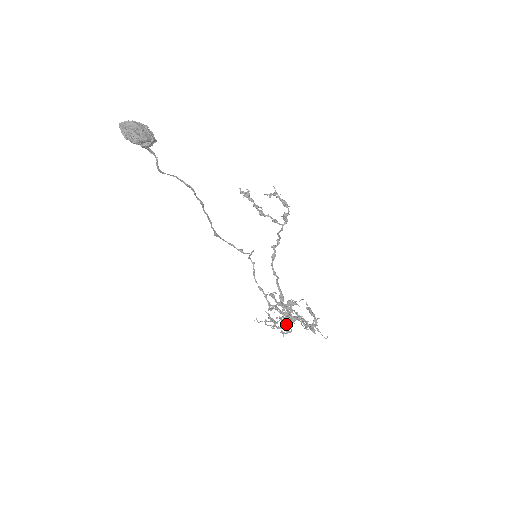
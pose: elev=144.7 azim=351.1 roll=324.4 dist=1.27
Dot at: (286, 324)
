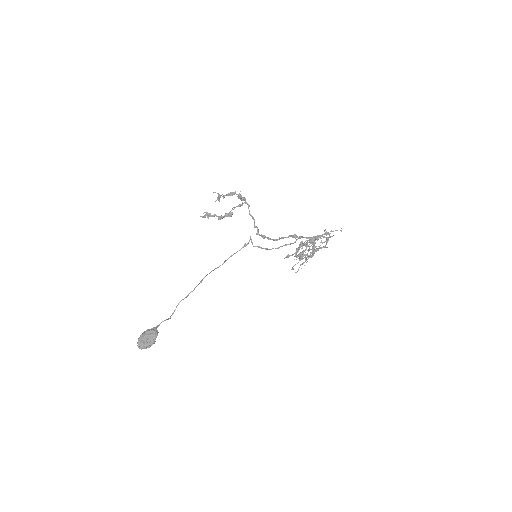
Dot at: (312, 248)
